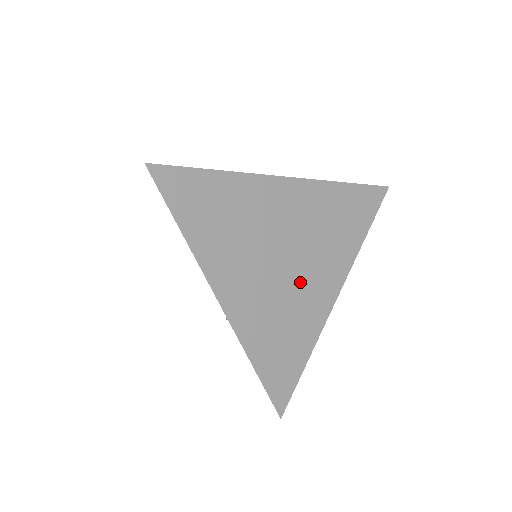
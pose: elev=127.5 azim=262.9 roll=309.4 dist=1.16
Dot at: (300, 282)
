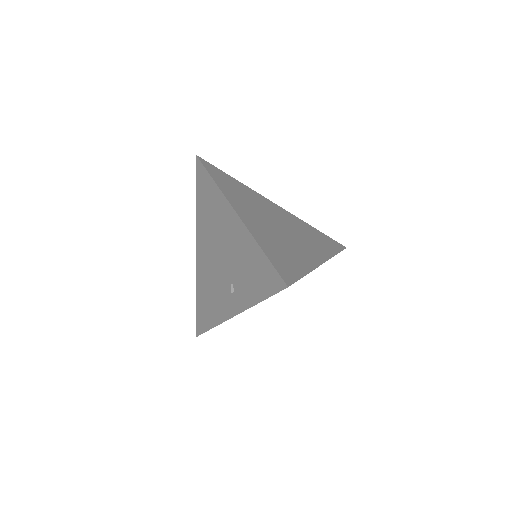
Dot at: (292, 240)
